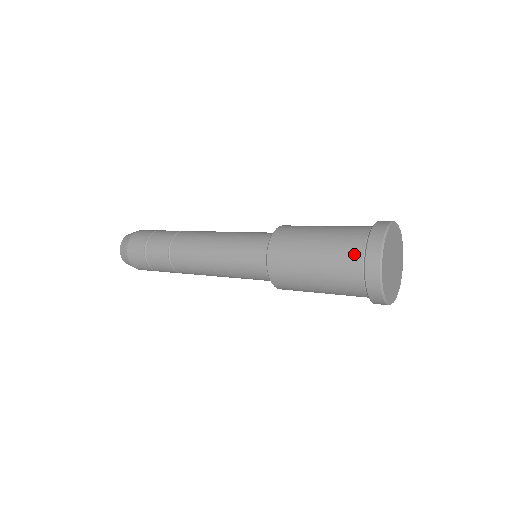
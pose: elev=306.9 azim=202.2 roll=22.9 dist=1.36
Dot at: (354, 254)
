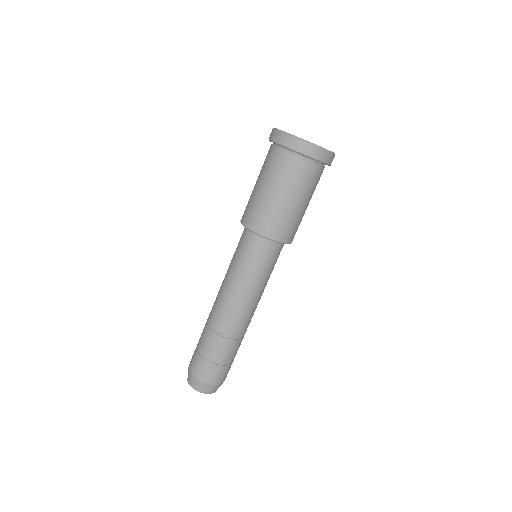
Dot at: (268, 151)
